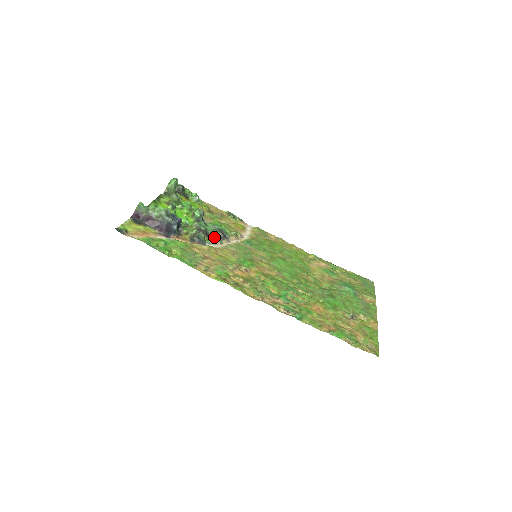
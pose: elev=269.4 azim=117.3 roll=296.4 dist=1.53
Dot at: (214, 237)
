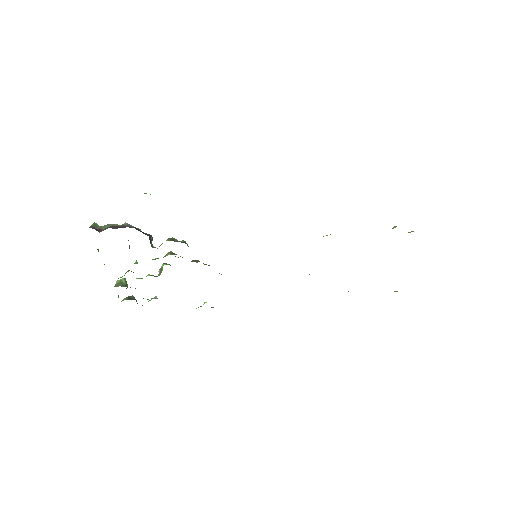
Dot at: (197, 262)
